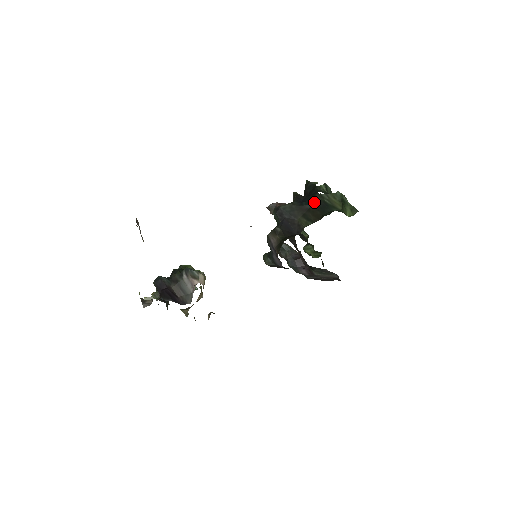
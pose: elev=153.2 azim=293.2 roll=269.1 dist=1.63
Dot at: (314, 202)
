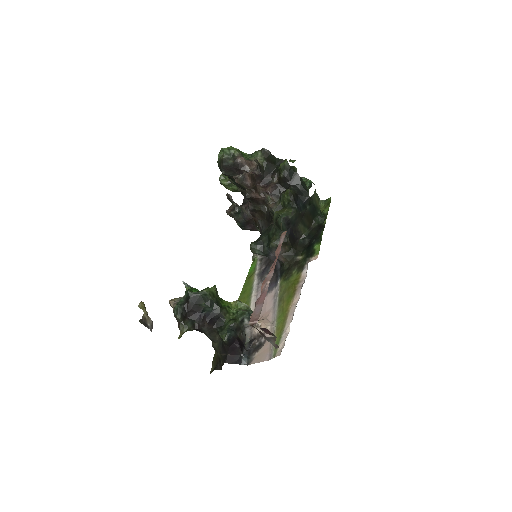
Dot at: (308, 206)
